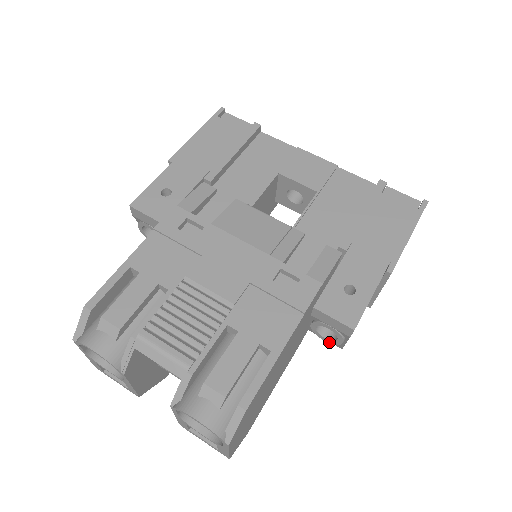
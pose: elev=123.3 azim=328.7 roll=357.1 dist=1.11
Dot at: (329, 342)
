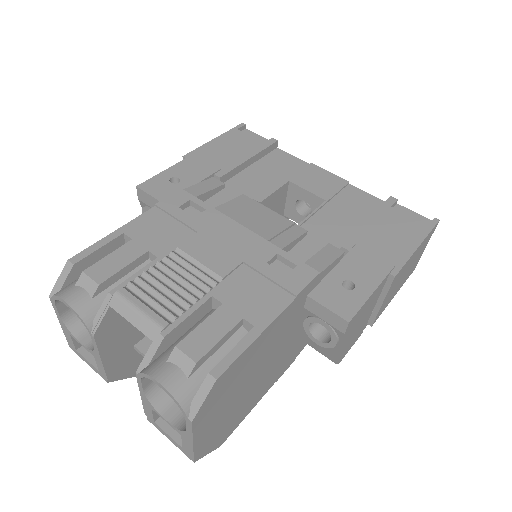
Dot at: (322, 346)
